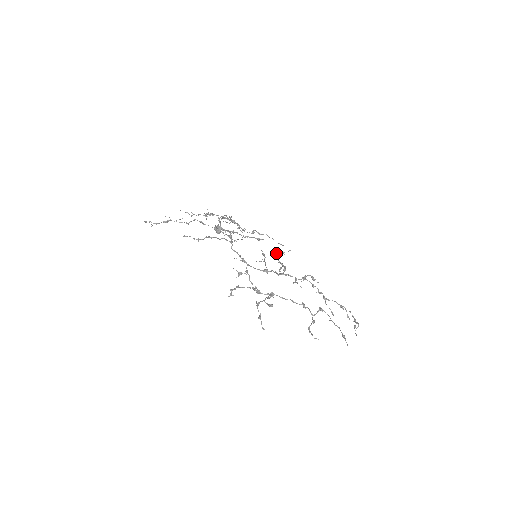
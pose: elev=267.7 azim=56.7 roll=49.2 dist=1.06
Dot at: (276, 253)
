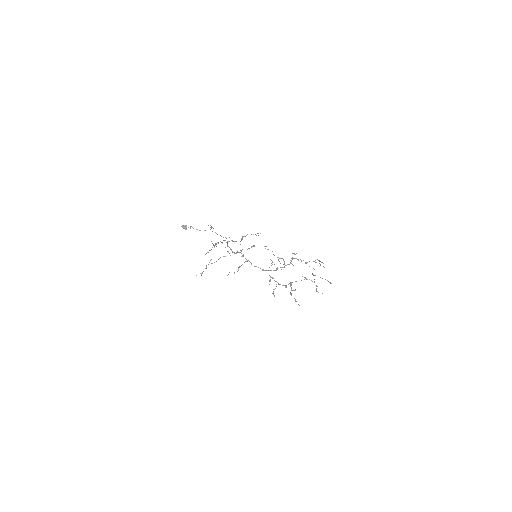
Dot at: occluded
